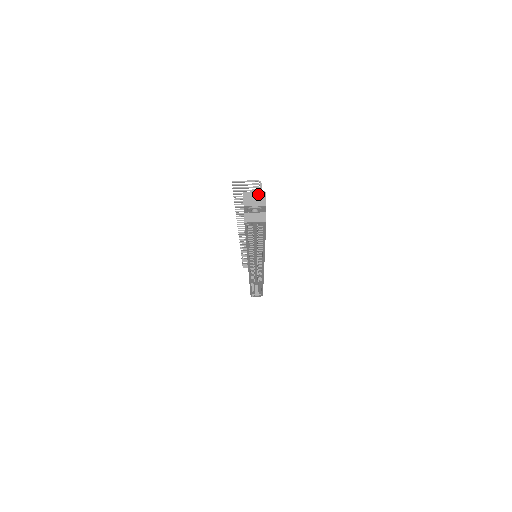
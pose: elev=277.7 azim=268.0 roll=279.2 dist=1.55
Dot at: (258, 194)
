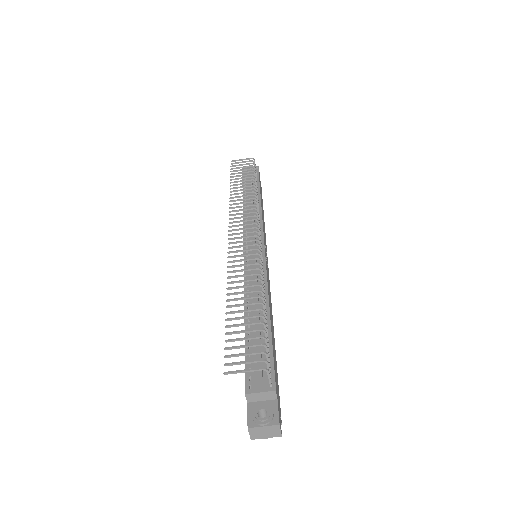
Dot at: (269, 428)
